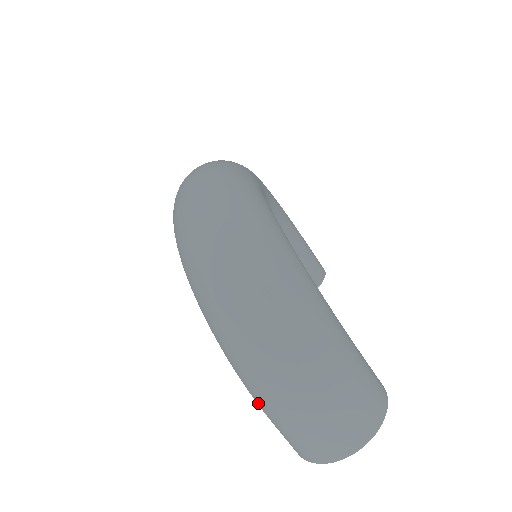
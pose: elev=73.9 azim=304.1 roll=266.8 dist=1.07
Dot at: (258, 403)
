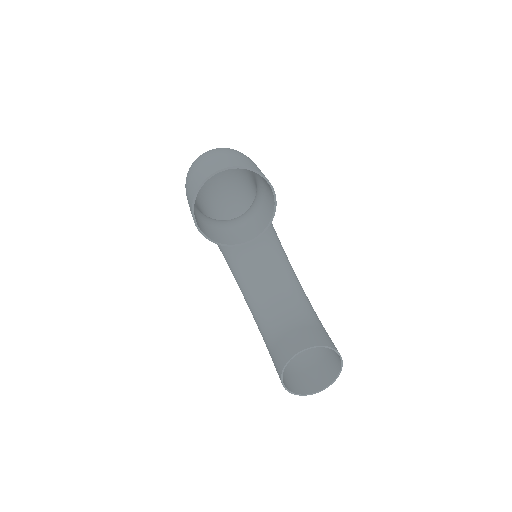
Dot at: occluded
